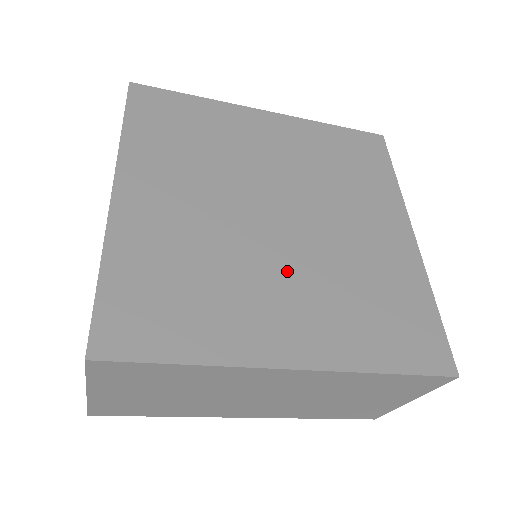
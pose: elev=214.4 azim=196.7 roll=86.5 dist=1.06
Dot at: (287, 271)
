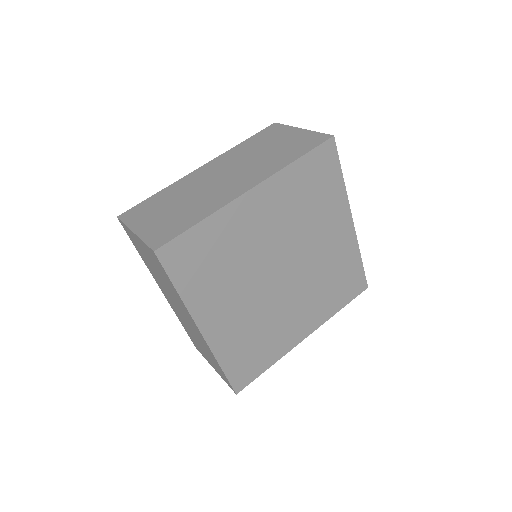
Dot at: (294, 301)
